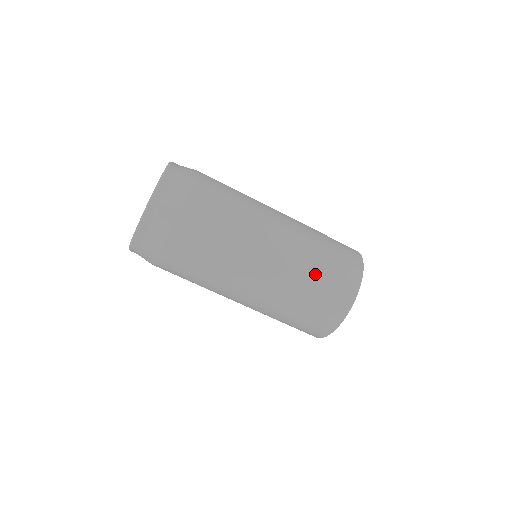
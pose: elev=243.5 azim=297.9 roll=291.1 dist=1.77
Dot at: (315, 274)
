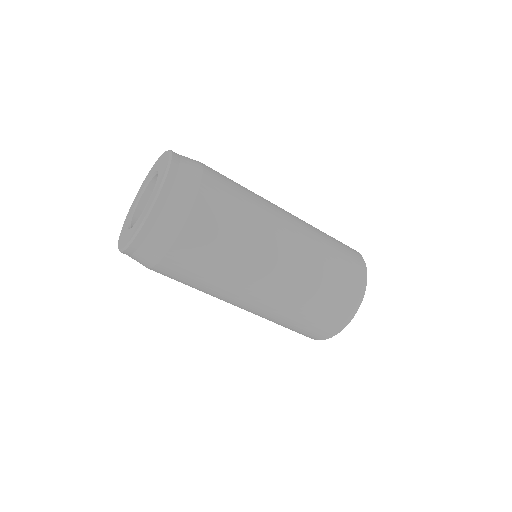
Dot at: (292, 321)
